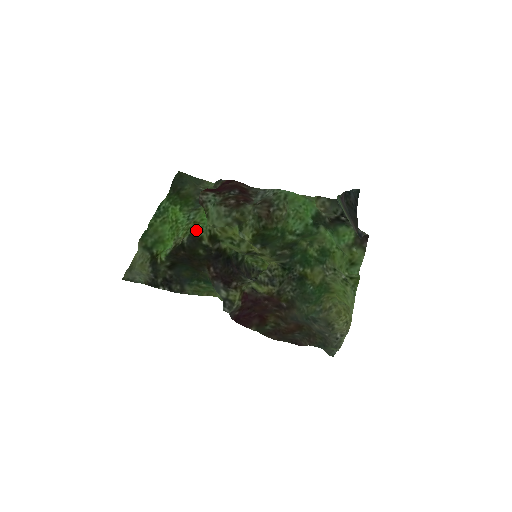
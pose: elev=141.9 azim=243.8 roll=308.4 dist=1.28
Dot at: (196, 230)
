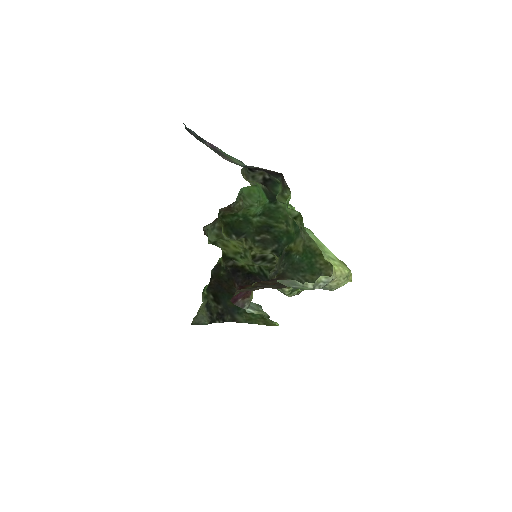
Dot at: (219, 261)
